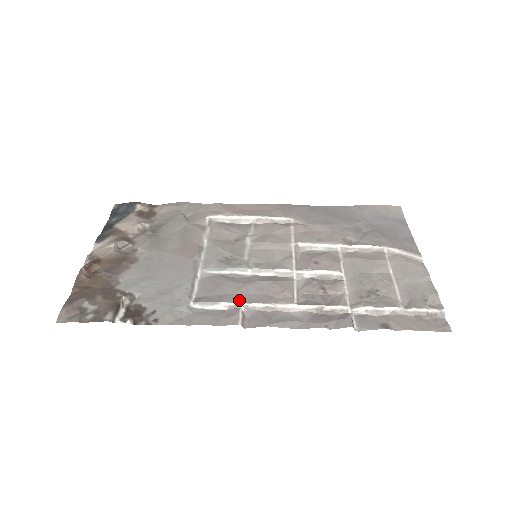
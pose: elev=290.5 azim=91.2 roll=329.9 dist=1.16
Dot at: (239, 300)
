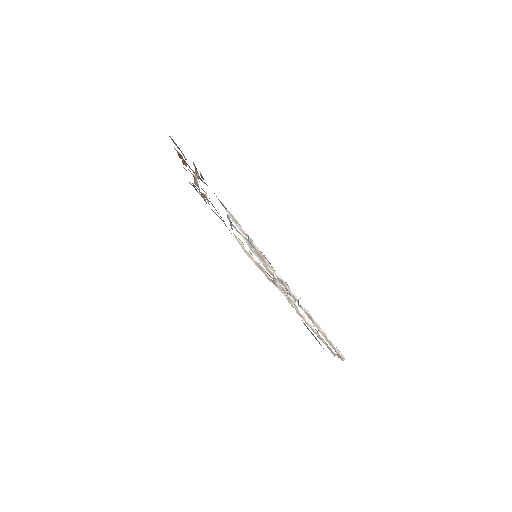
Dot at: (249, 237)
